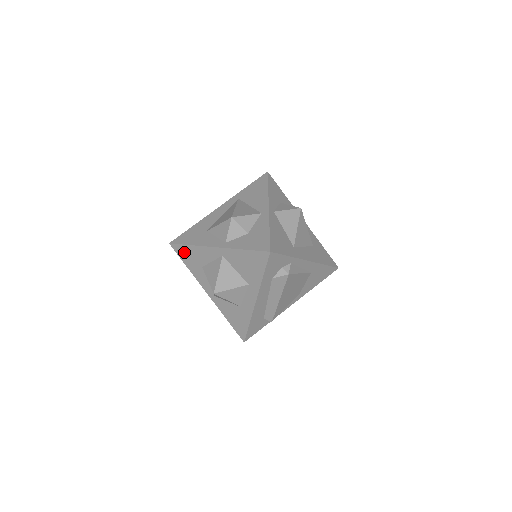
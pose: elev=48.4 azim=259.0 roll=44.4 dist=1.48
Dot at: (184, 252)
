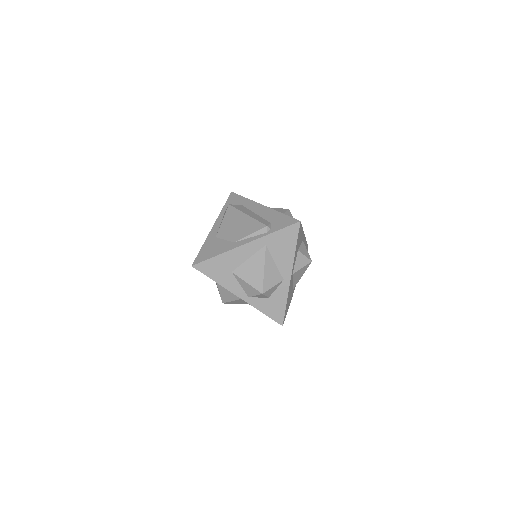
Dot at: occluded
